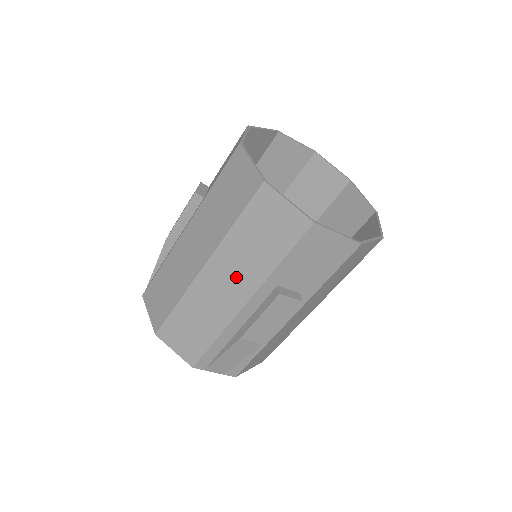
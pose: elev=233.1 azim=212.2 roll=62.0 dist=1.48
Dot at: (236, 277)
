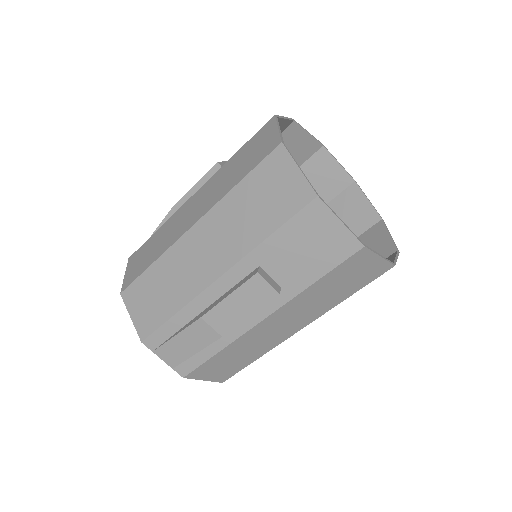
Dot at: (220, 244)
